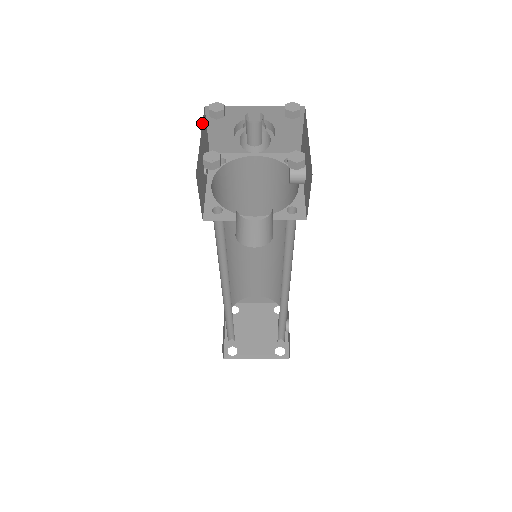
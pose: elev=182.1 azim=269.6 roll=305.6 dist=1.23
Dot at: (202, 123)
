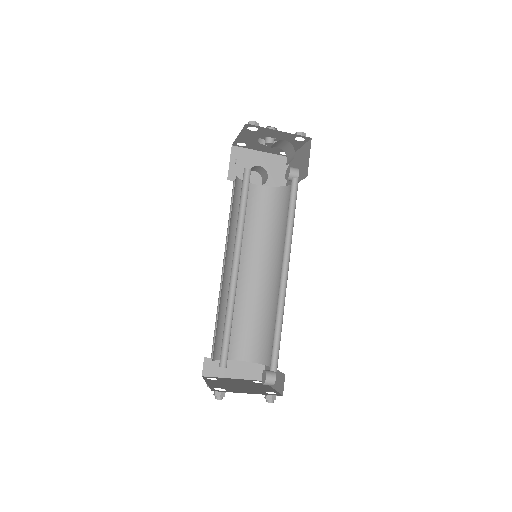
Dot at: (235, 140)
